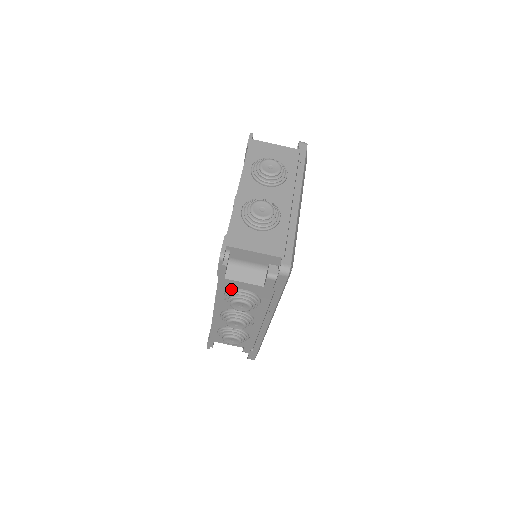
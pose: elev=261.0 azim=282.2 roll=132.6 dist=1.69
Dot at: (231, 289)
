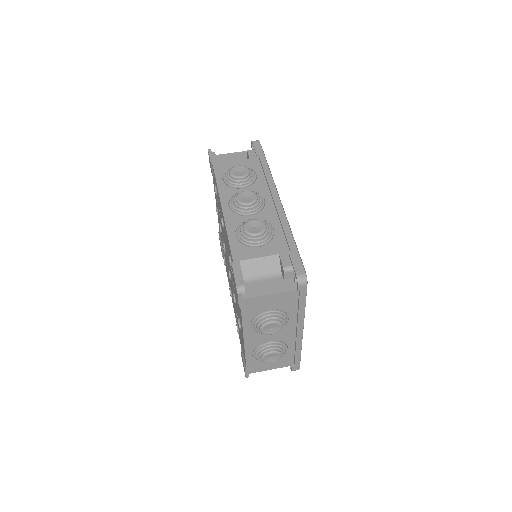
Dot at: occluded
